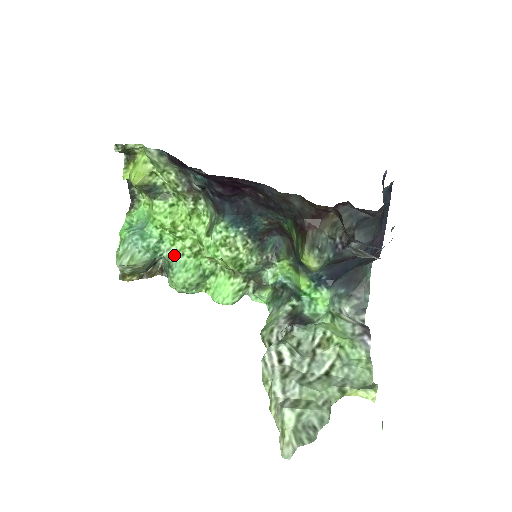
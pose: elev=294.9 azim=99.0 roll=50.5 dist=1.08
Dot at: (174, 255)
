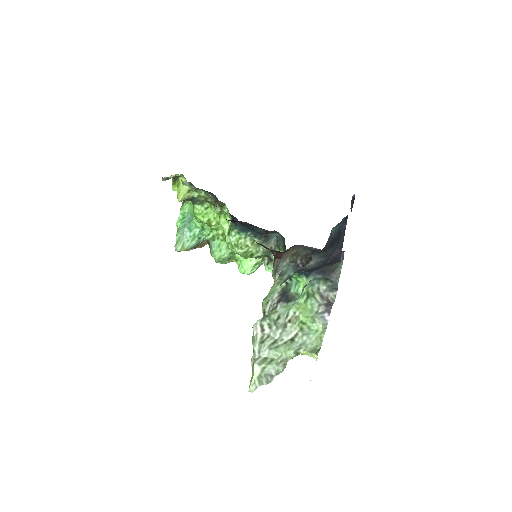
Dot at: (213, 238)
